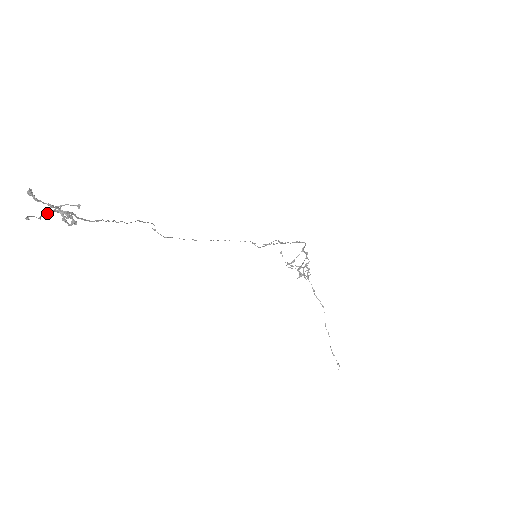
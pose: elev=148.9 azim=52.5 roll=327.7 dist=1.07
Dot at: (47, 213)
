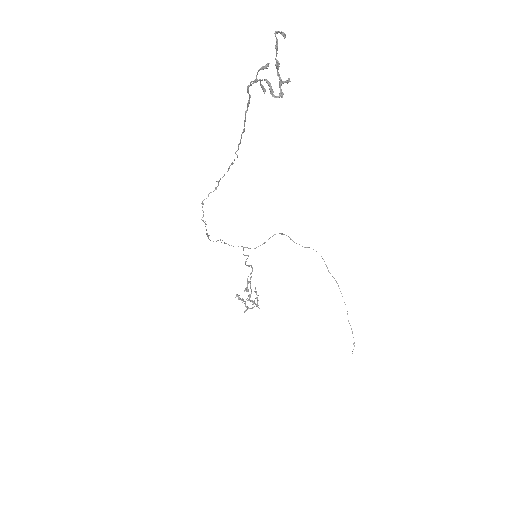
Dot at: occluded
